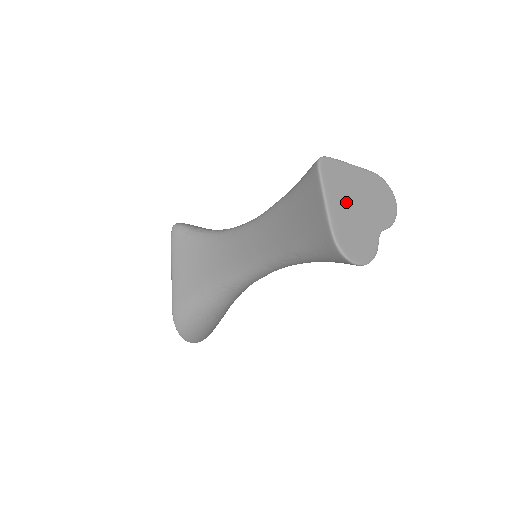
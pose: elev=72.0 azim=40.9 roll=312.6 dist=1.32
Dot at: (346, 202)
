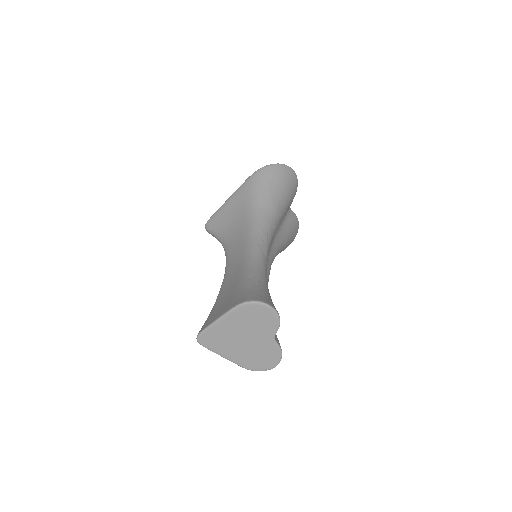
Dot at: (235, 346)
